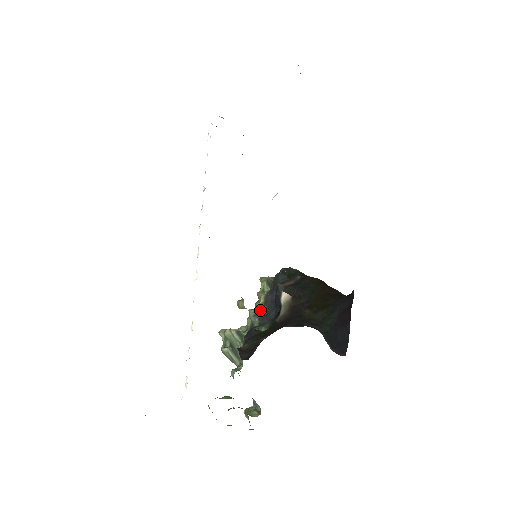
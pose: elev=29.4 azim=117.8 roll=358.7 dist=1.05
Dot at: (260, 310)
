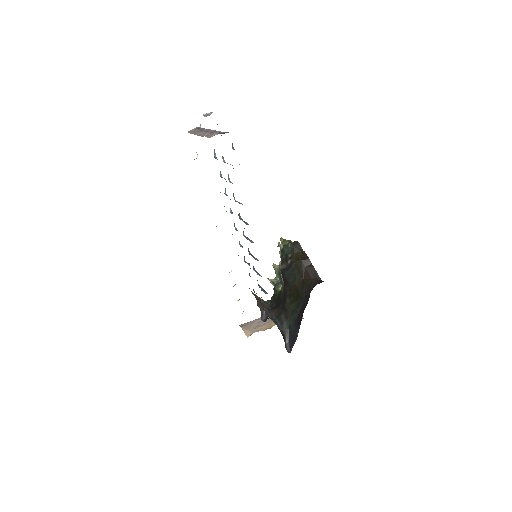
Dot at: occluded
